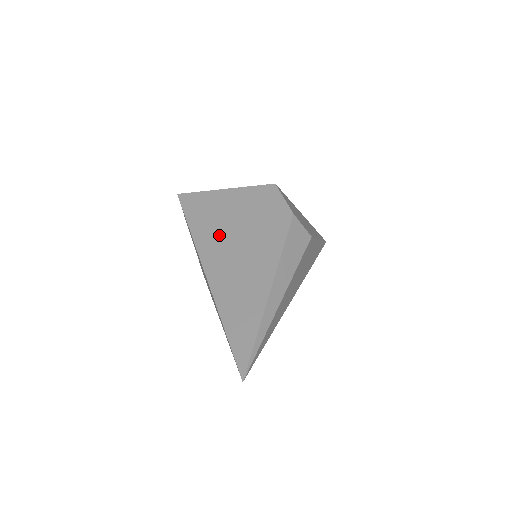
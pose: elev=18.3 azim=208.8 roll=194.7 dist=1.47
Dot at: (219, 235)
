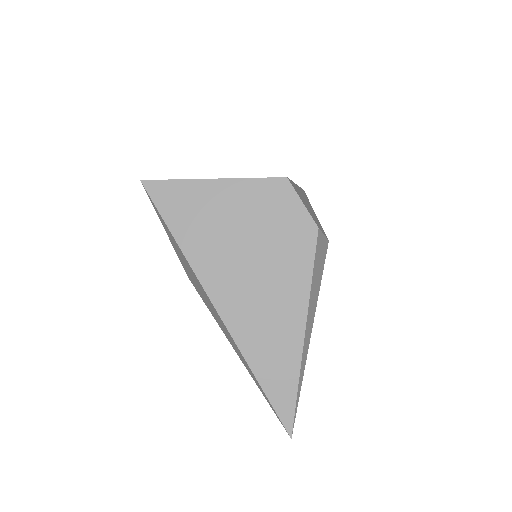
Dot at: (223, 254)
